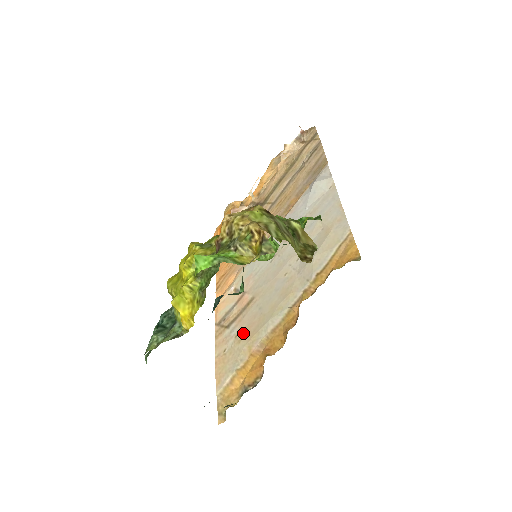
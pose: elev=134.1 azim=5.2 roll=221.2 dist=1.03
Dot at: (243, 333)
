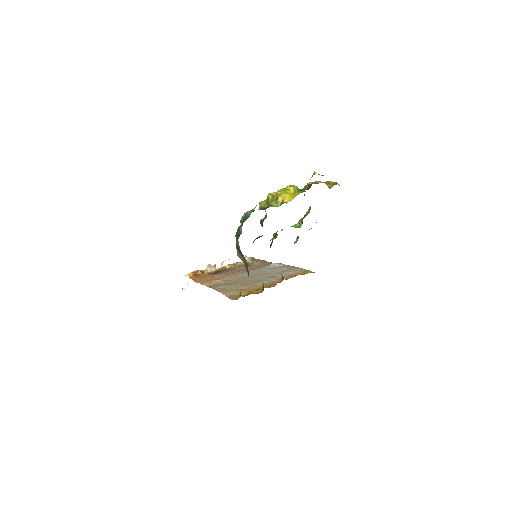
Dot at: (239, 285)
